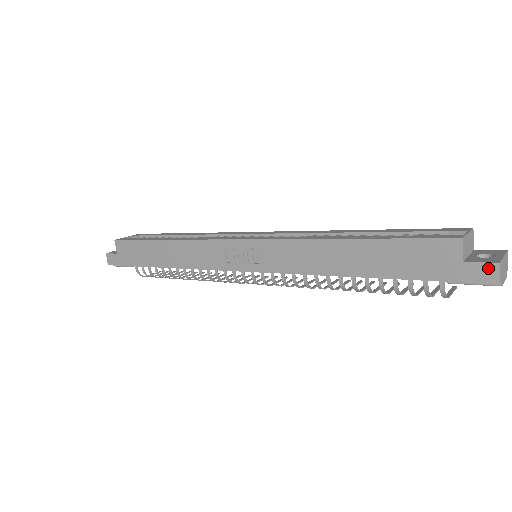
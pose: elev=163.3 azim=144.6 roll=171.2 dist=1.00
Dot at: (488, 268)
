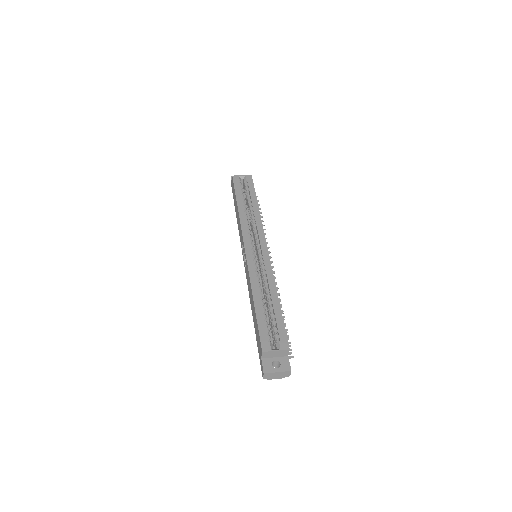
Dot at: (263, 370)
